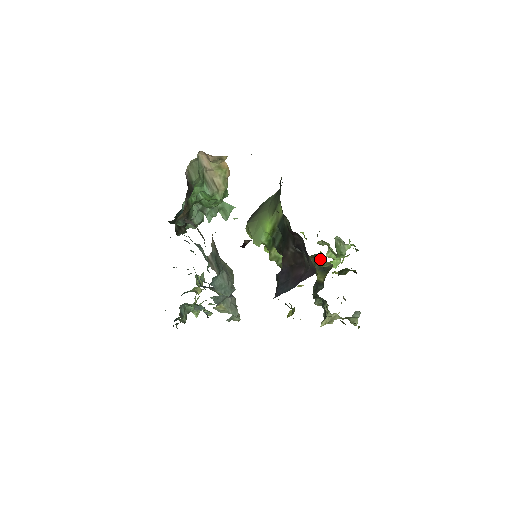
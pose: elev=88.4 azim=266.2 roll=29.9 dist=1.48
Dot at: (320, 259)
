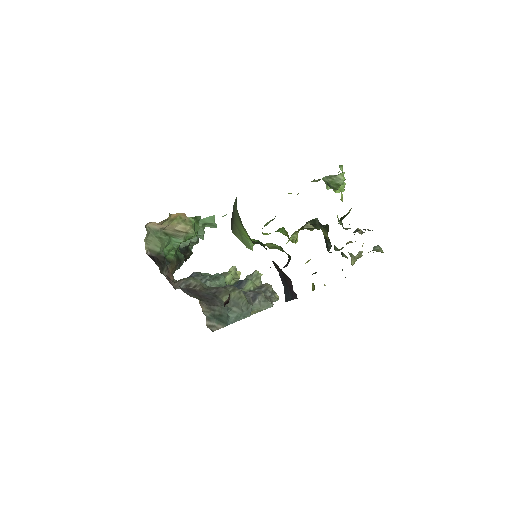
Dot at: occluded
